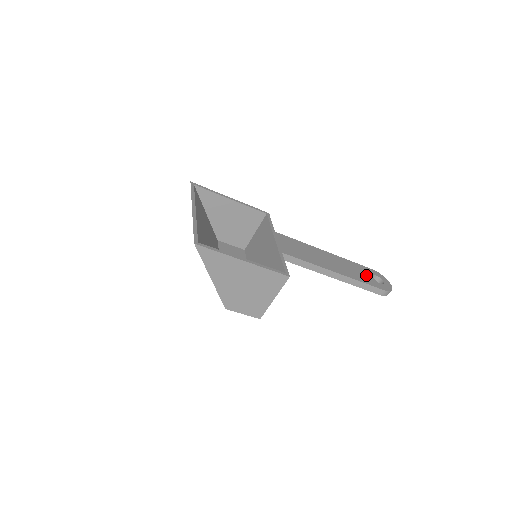
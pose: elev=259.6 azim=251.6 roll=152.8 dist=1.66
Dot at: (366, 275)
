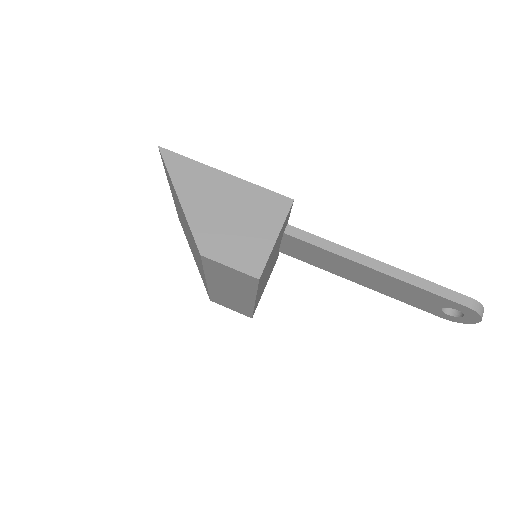
Dot at: occluded
